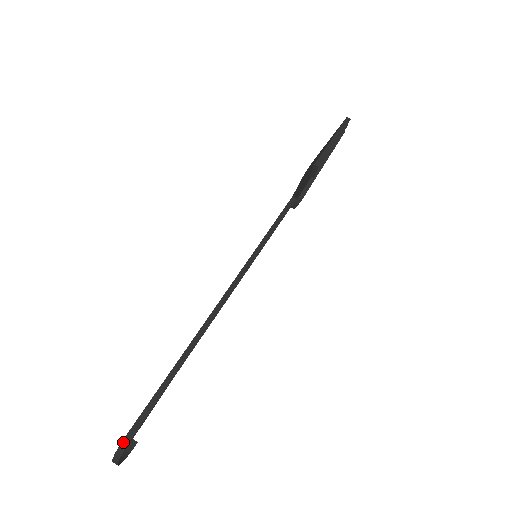
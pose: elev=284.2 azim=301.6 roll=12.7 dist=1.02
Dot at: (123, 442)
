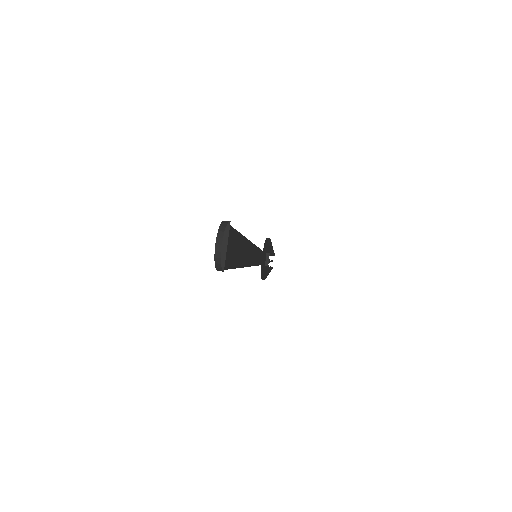
Dot at: (224, 221)
